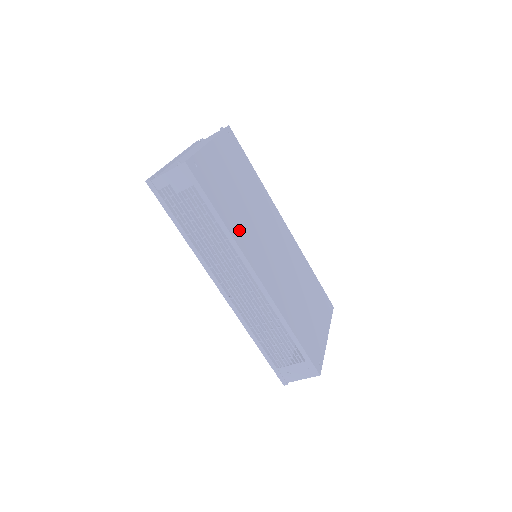
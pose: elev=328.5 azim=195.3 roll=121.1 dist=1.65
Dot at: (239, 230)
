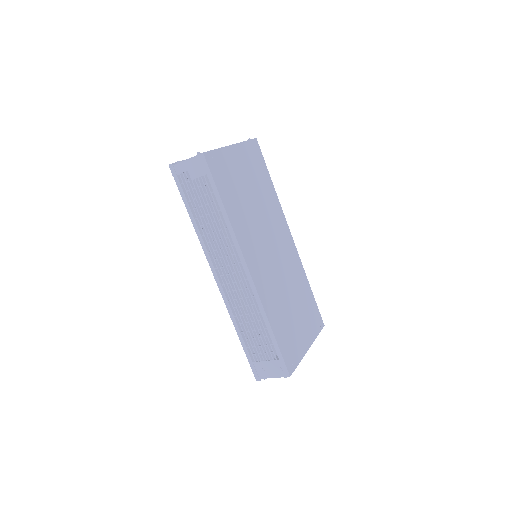
Dot at: (240, 223)
